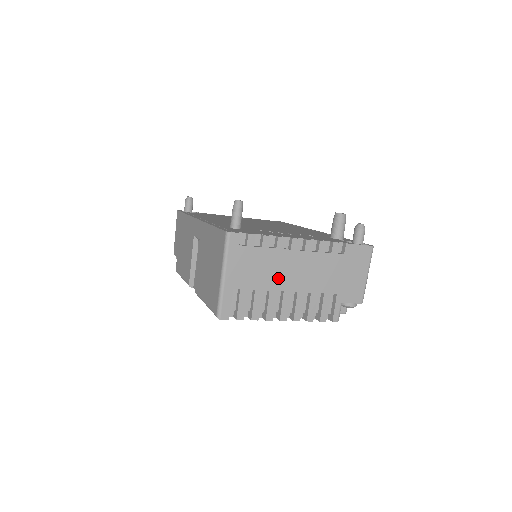
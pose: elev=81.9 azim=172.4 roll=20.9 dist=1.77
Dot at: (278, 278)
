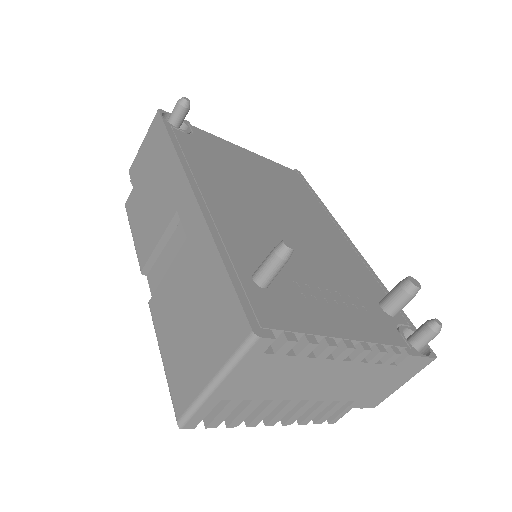
Dot at: (294, 388)
